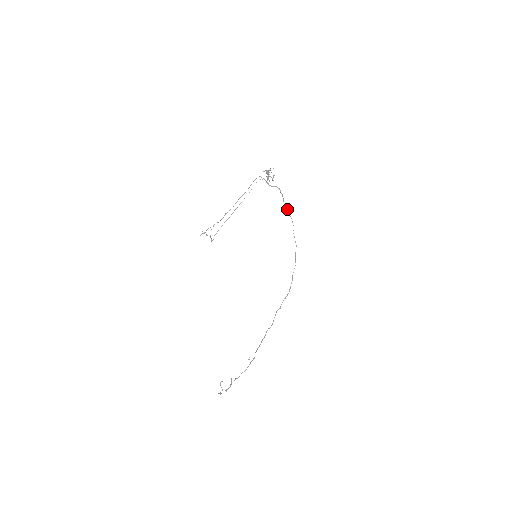
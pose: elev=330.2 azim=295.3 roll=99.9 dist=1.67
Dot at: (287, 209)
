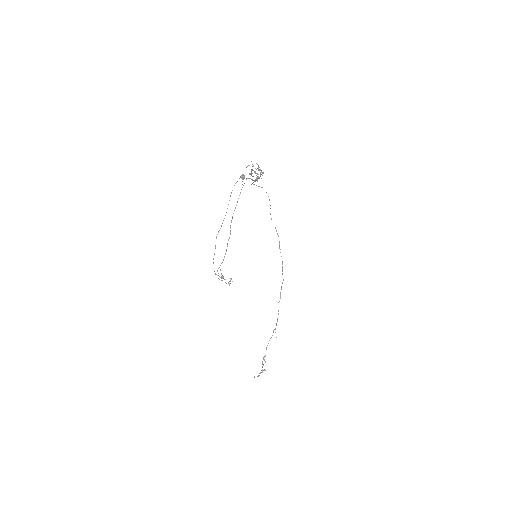
Dot at: occluded
